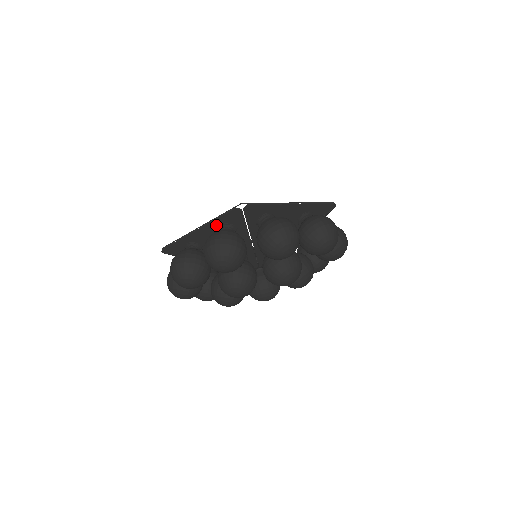
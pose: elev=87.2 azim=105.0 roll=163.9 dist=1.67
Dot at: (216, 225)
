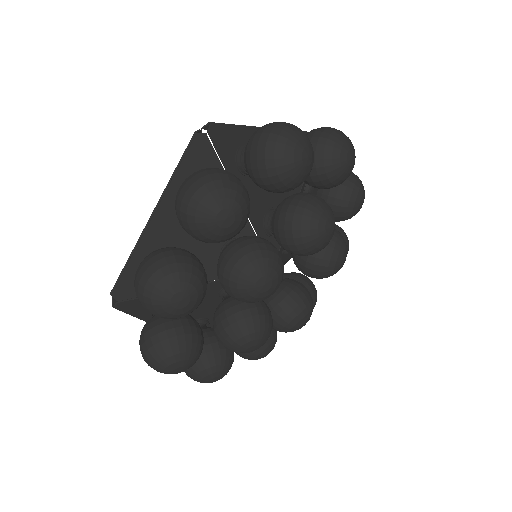
Dot at: occluded
